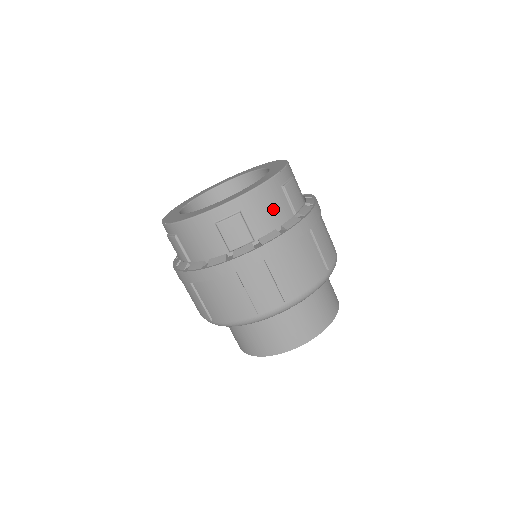
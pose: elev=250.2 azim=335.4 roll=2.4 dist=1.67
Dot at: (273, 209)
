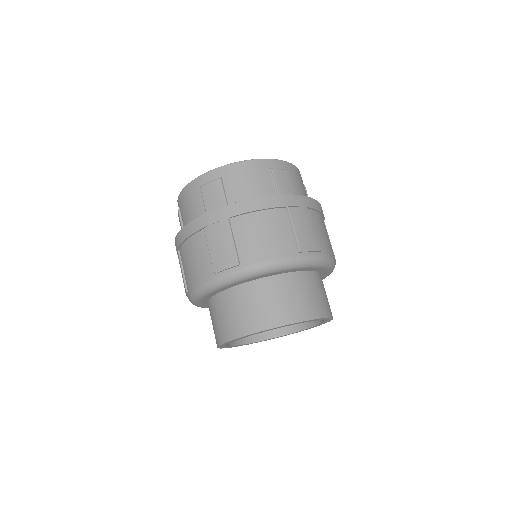
Dot at: (254, 183)
